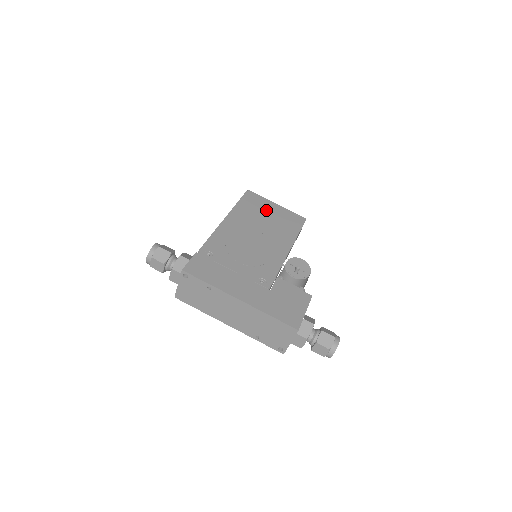
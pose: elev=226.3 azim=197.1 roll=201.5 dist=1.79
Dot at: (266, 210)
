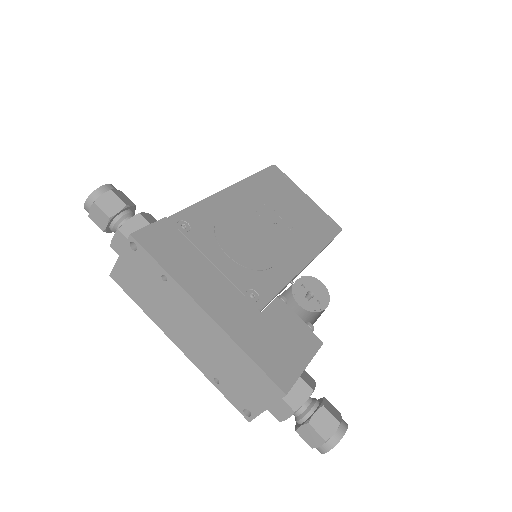
Dot at: (291, 198)
